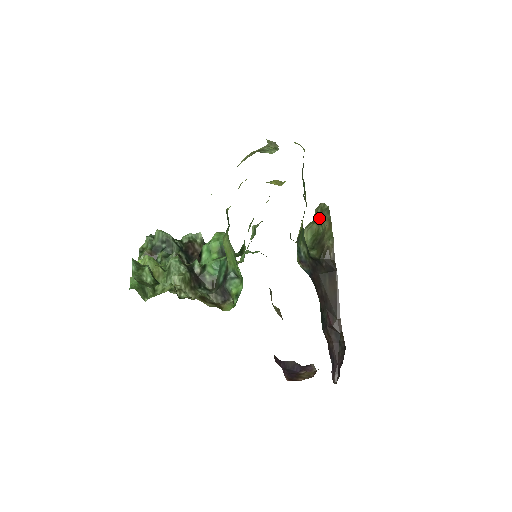
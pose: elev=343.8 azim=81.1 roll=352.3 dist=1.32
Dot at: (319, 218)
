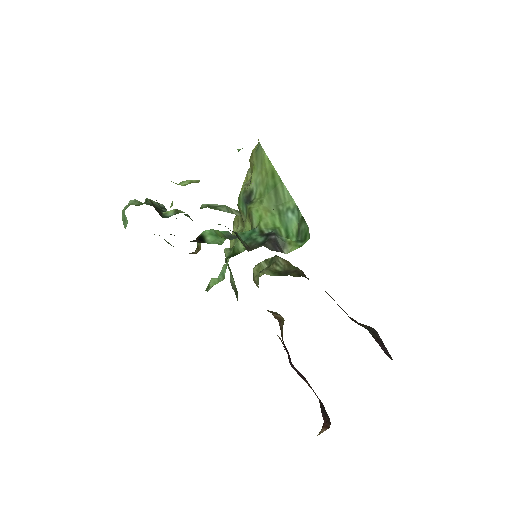
Dot at: (270, 264)
